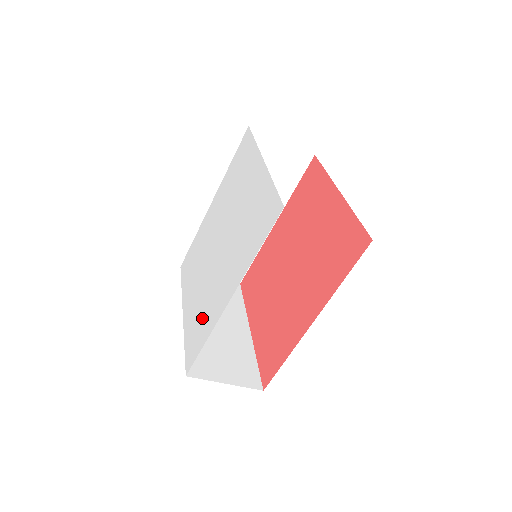
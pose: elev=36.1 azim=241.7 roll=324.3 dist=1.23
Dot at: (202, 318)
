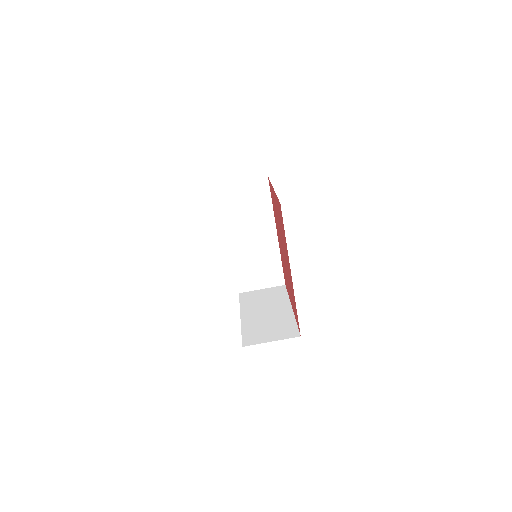
Dot at: occluded
